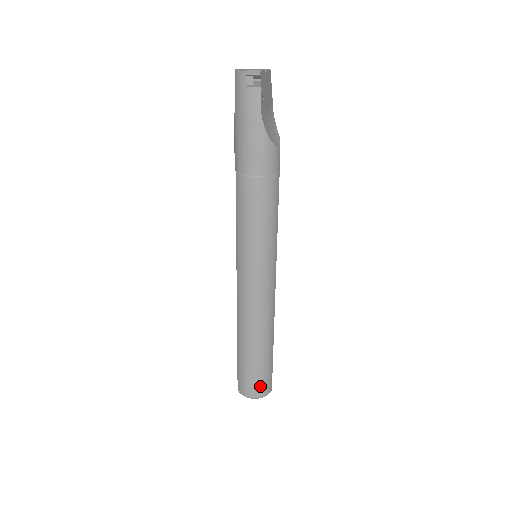
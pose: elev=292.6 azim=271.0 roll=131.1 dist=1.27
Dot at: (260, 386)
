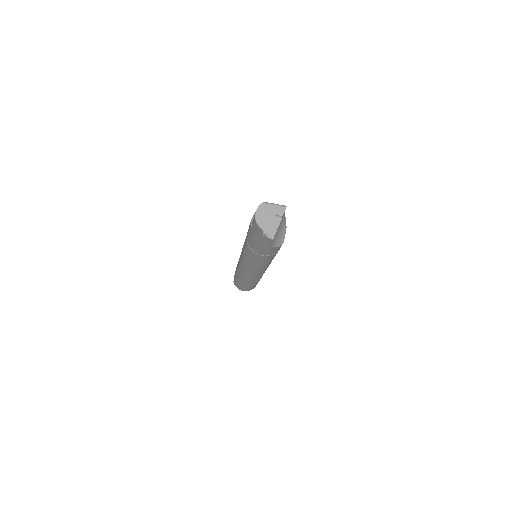
Dot at: (248, 289)
